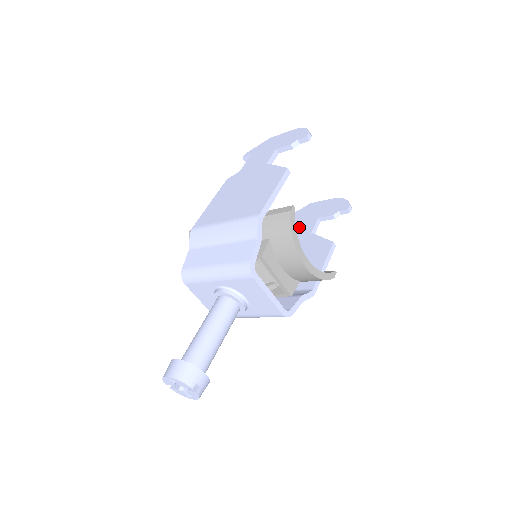
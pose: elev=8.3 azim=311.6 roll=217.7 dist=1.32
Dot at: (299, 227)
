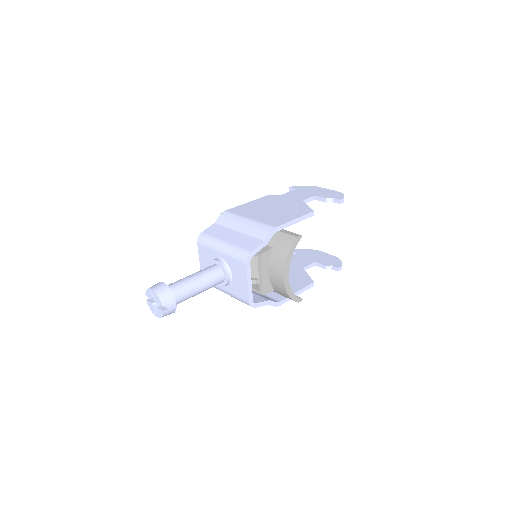
Dot at: (297, 260)
